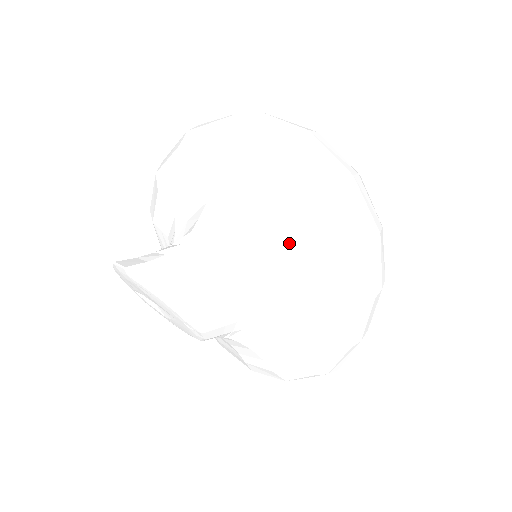
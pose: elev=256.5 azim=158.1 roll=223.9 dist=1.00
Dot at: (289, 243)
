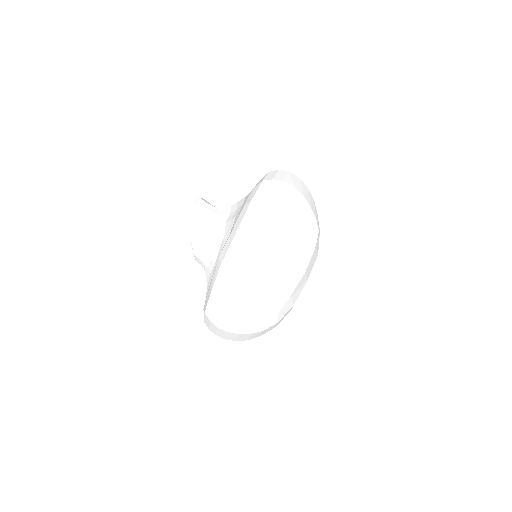
Dot at: occluded
